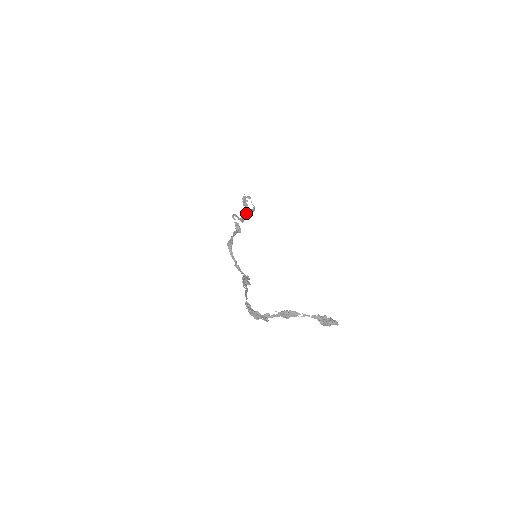
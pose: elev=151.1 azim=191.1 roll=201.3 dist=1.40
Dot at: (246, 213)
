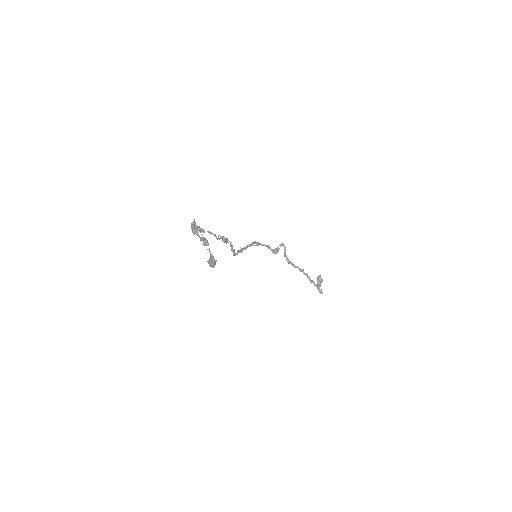
Dot at: (301, 269)
